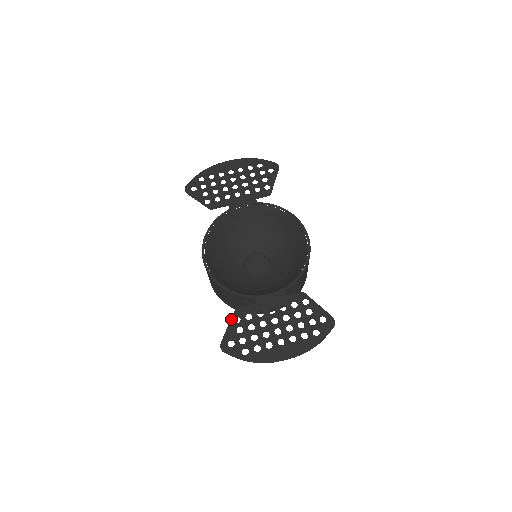
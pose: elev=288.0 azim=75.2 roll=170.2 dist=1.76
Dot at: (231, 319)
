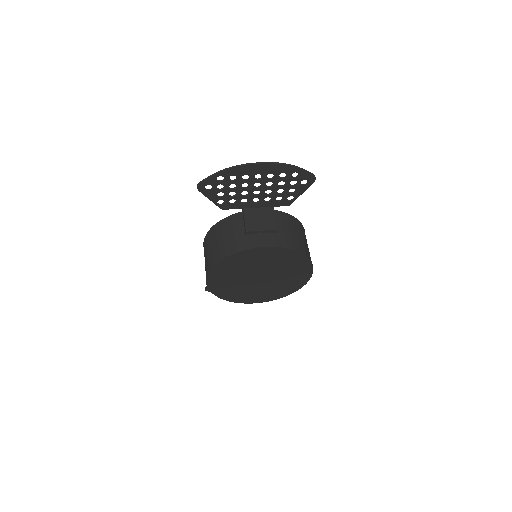
Dot at: (215, 203)
